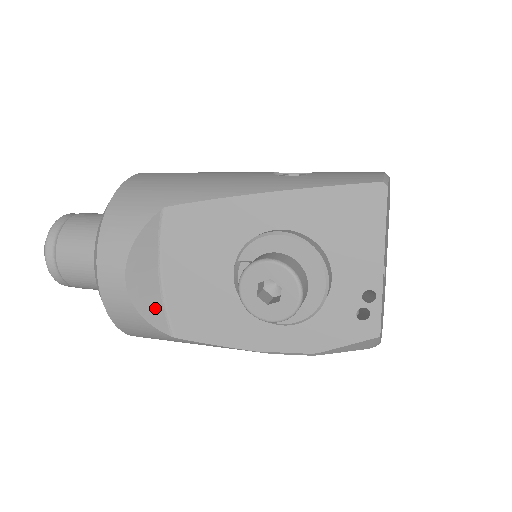
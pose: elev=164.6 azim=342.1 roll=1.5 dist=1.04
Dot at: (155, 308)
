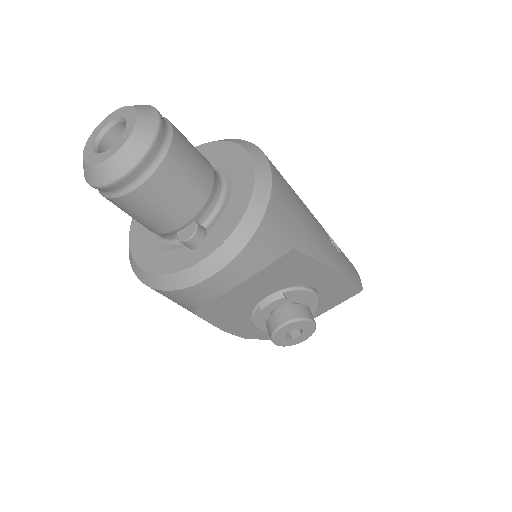
Dot at: occluded
